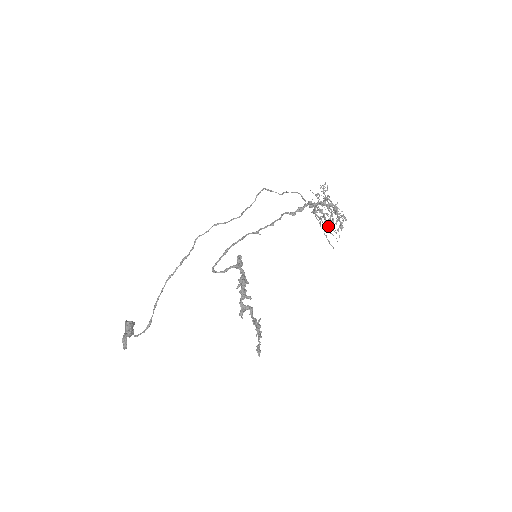
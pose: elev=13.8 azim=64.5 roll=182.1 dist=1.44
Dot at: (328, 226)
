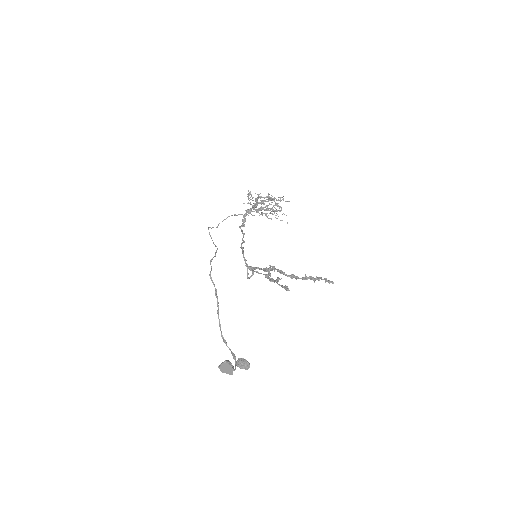
Dot at: (275, 211)
